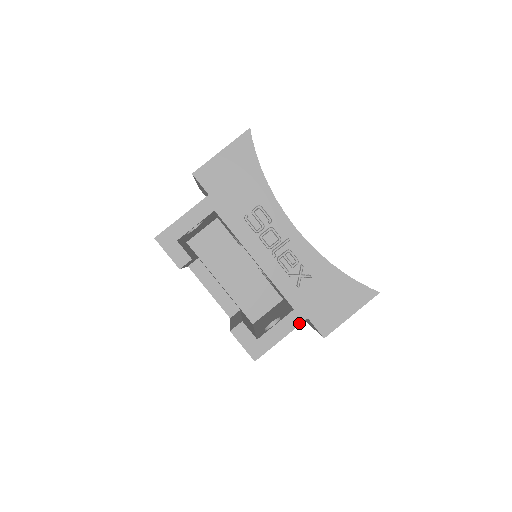
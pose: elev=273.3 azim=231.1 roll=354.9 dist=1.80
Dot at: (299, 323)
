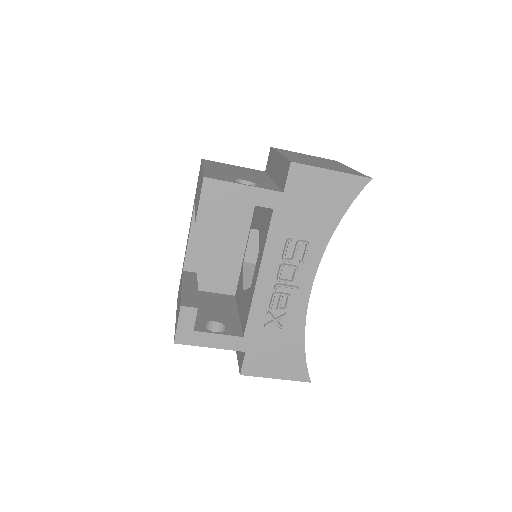
Dot at: (236, 349)
